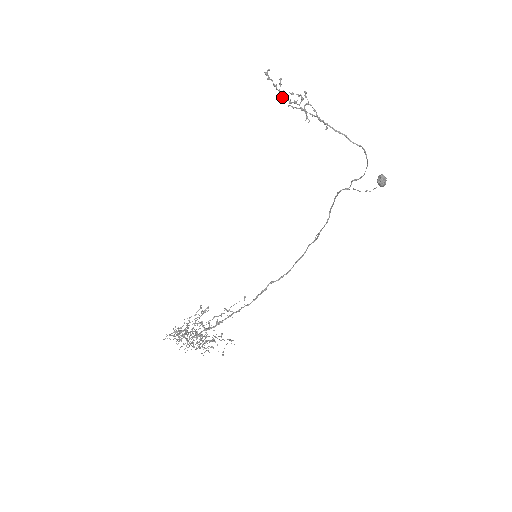
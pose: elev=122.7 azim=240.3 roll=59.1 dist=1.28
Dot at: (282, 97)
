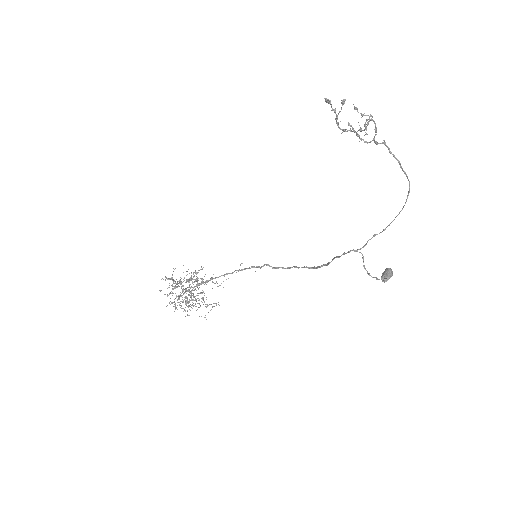
Dot at: (337, 125)
